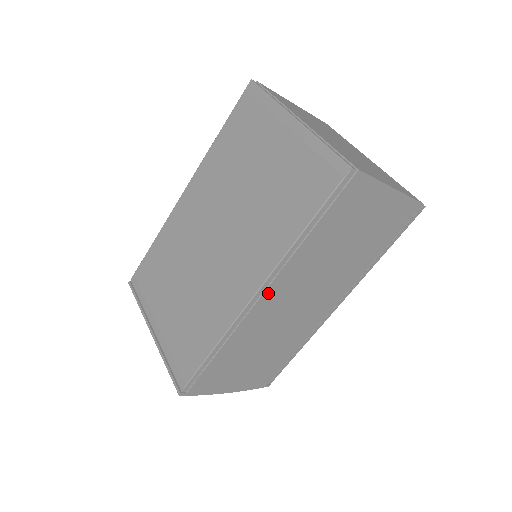
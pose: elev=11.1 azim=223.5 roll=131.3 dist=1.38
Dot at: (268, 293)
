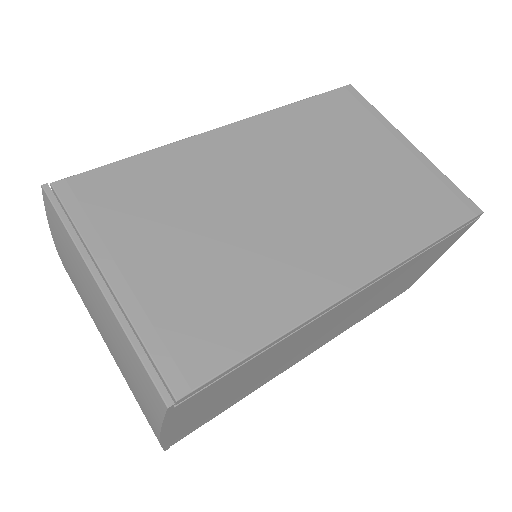
Dot at: (358, 294)
